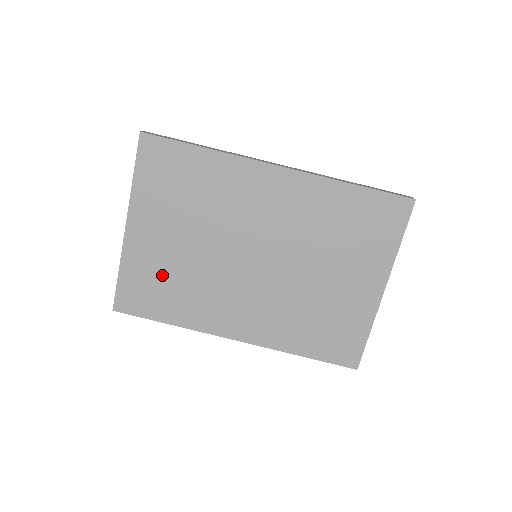
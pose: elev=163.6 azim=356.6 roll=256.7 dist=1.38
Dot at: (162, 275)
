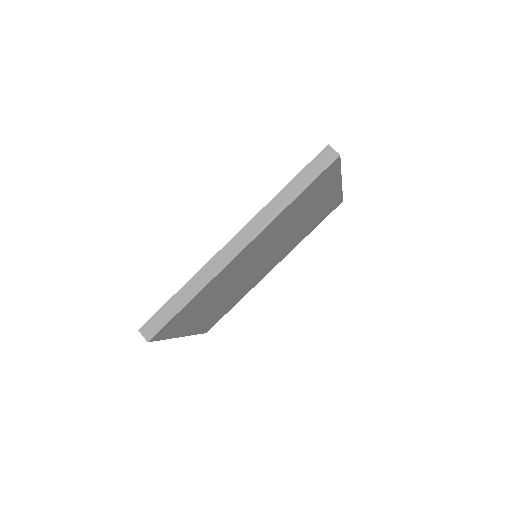
Dot at: occluded
